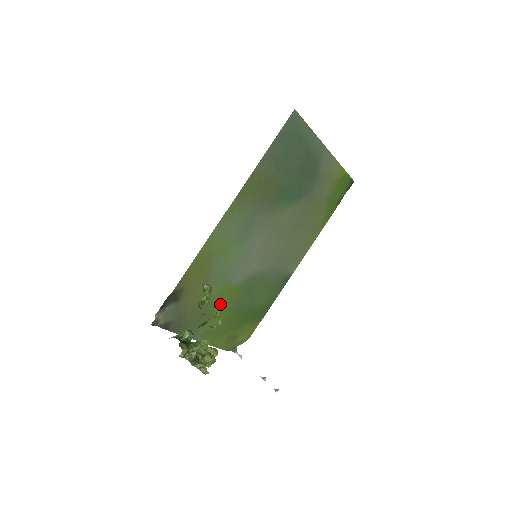
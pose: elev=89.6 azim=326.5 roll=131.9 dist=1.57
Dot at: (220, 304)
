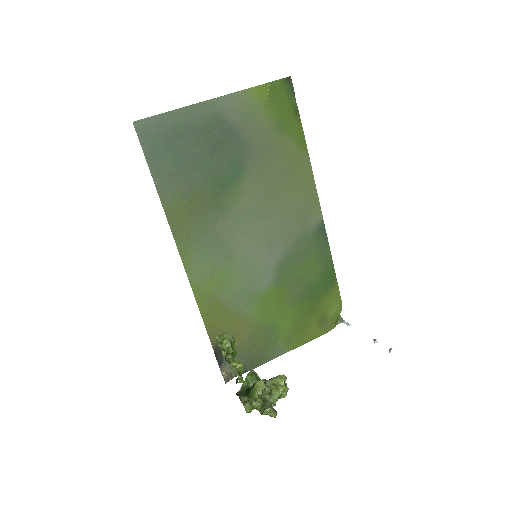
Dot at: (273, 314)
